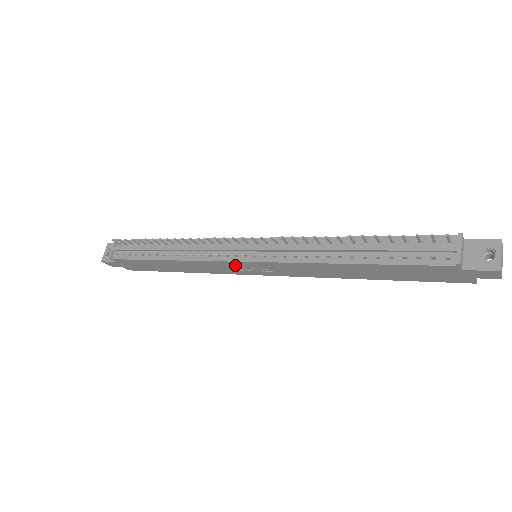
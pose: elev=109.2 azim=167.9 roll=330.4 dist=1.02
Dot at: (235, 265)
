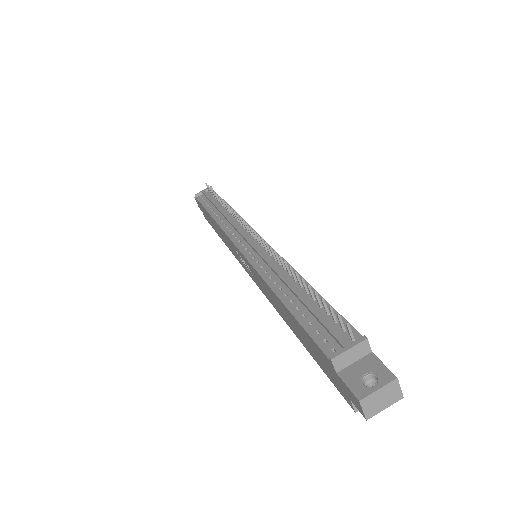
Dot at: (236, 250)
